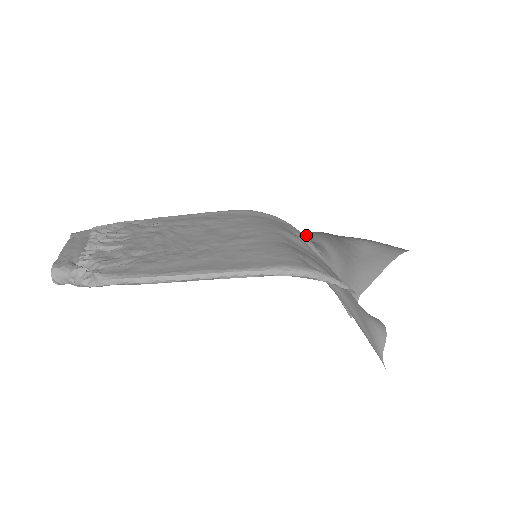
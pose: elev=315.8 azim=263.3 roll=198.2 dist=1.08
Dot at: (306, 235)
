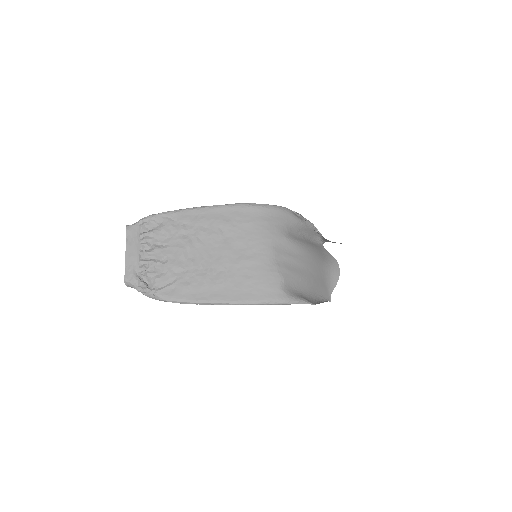
Dot at: occluded
